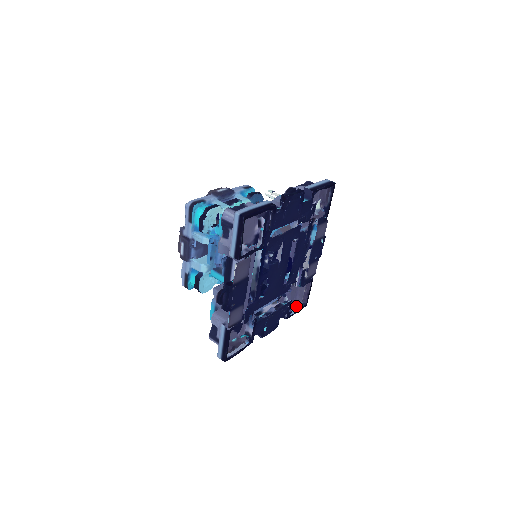
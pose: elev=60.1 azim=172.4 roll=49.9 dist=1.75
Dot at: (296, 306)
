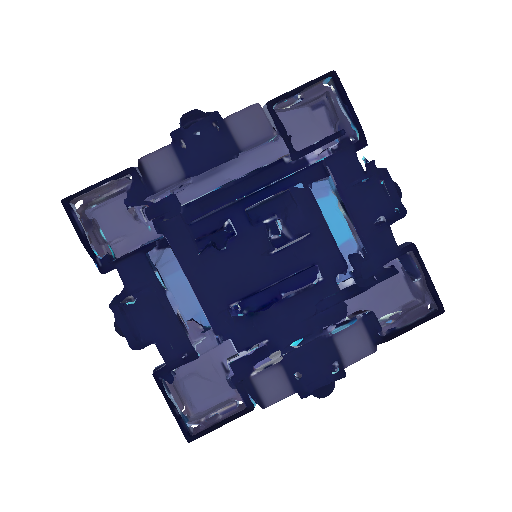
Dot at: (182, 409)
